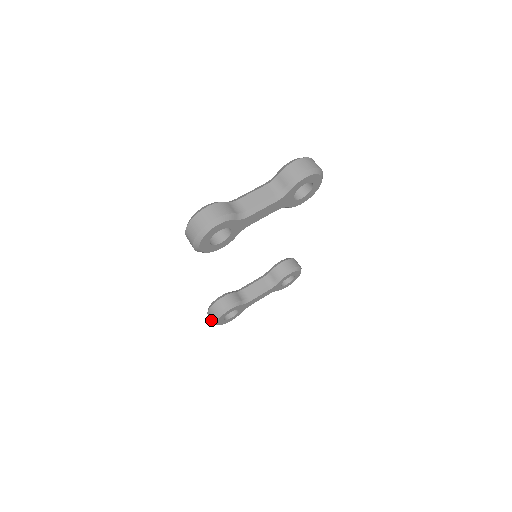
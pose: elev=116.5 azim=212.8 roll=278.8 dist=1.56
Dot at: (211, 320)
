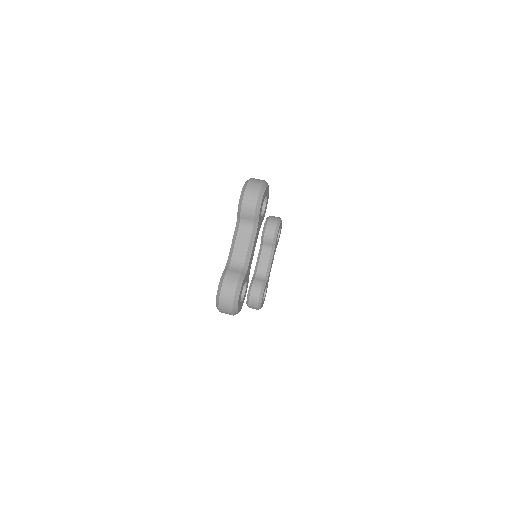
Dot at: occluded
